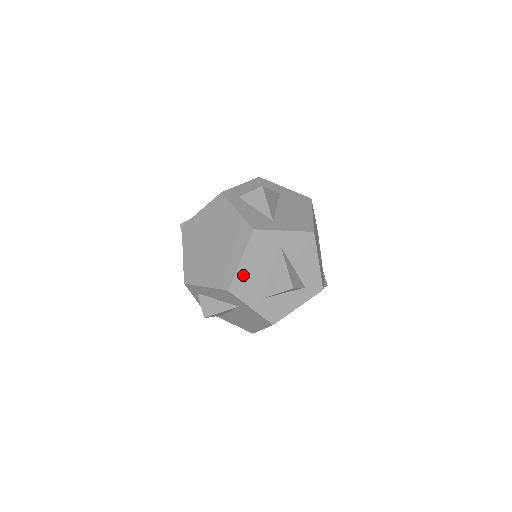
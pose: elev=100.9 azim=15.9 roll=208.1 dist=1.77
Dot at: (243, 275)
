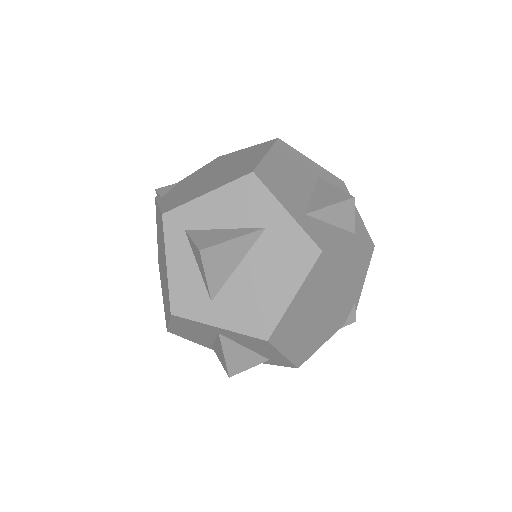
Dot at: (179, 330)
